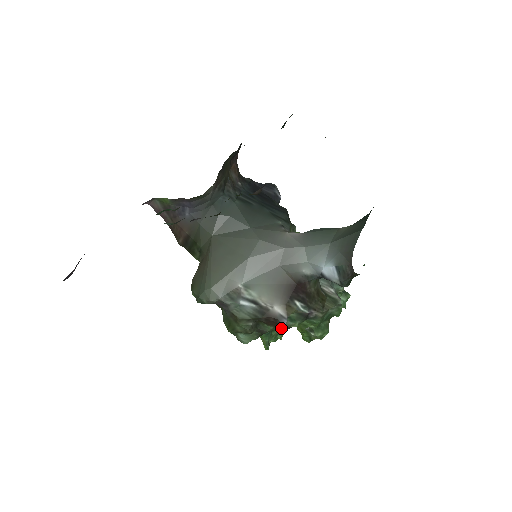
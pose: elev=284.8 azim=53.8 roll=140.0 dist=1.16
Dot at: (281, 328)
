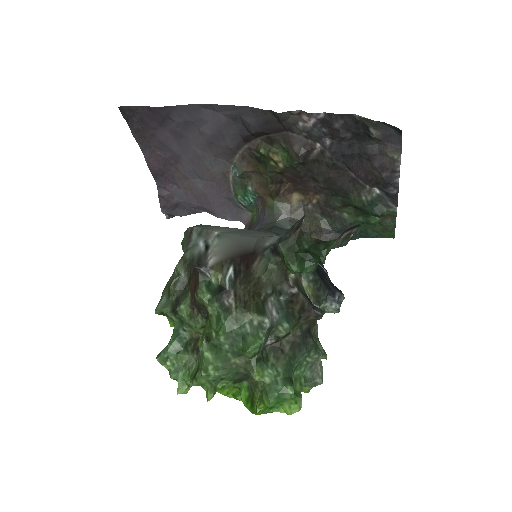
Dot at: (193, 359)
